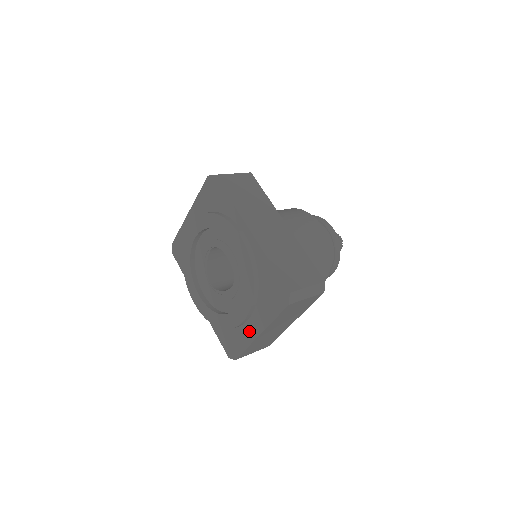
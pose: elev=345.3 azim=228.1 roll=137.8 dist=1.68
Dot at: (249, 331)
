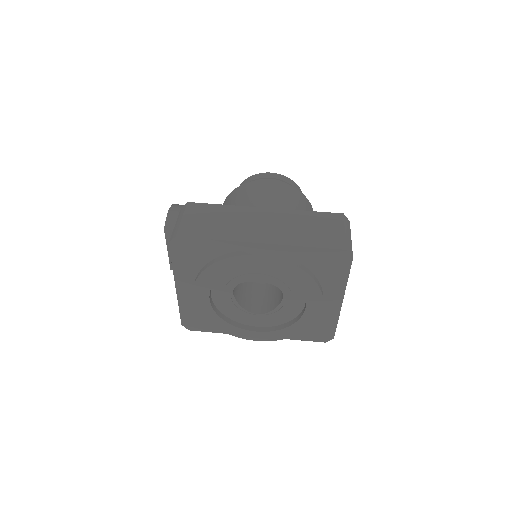
Dot at: (329, 309)
